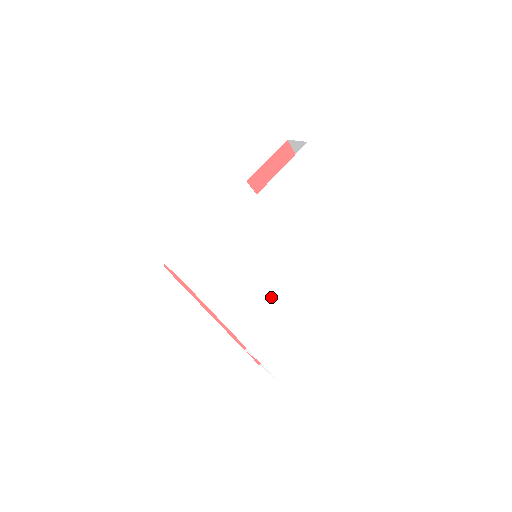
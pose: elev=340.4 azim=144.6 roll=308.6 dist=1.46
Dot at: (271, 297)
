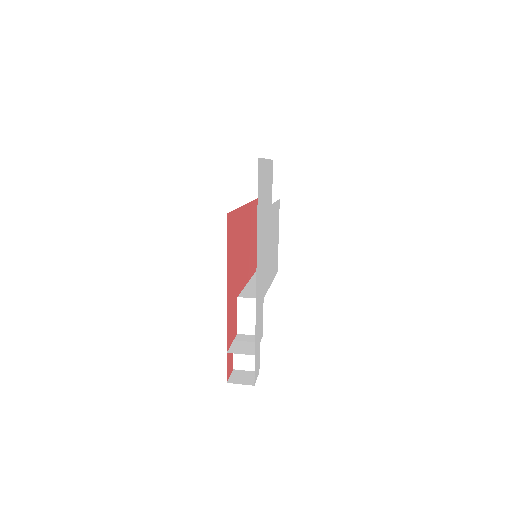
Dot at: (264, 294)
